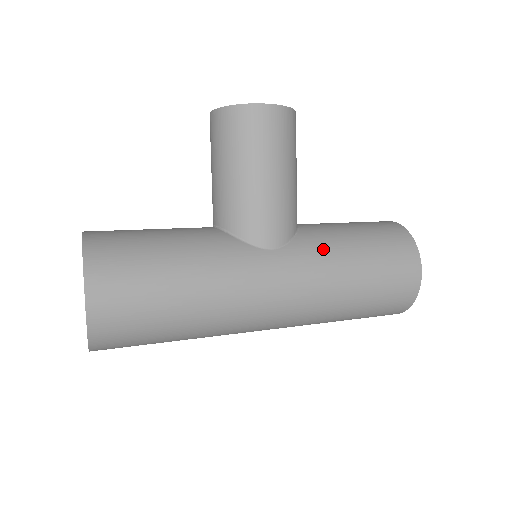
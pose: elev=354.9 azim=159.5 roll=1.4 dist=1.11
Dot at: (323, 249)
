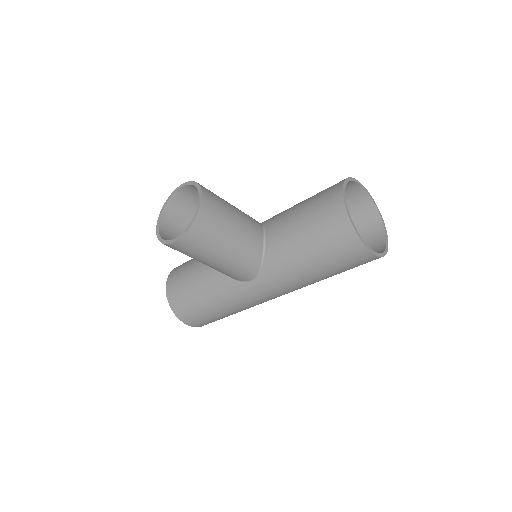
Dot at: (283, 269)
